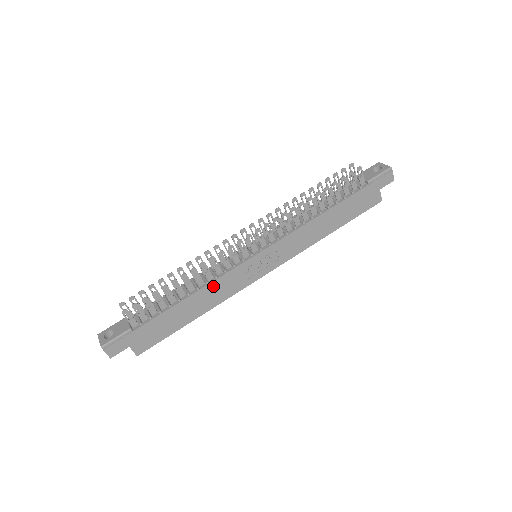
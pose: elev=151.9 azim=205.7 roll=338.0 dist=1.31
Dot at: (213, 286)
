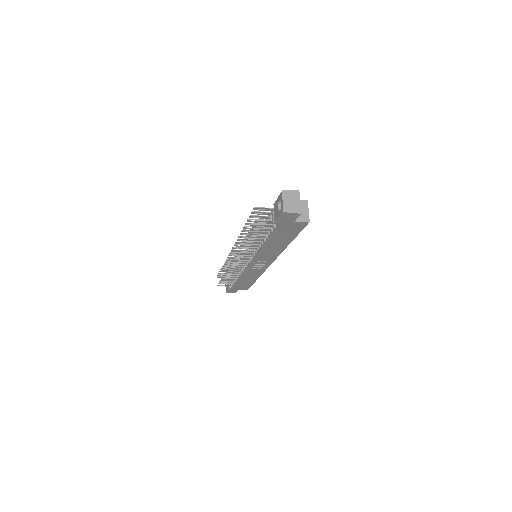
Dot at: (245, 275)
